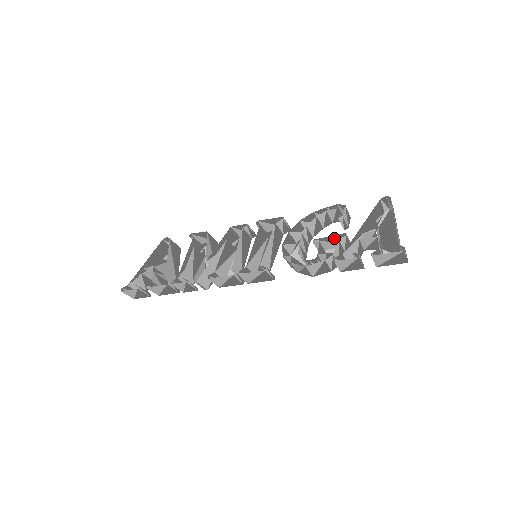
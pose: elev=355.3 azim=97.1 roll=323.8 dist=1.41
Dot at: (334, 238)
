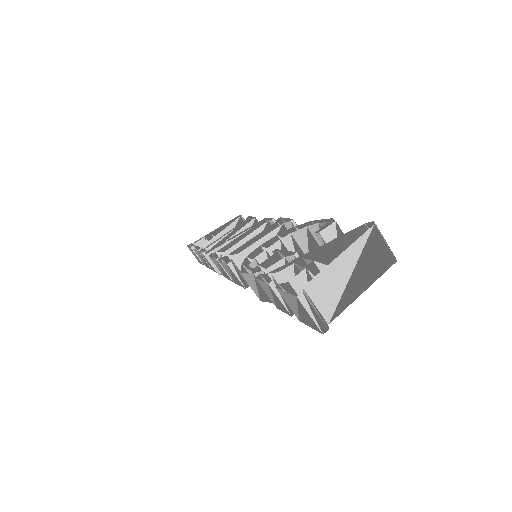
Dot at: occluded
